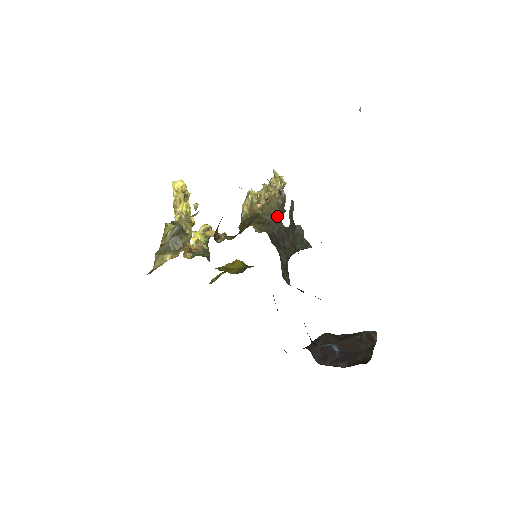
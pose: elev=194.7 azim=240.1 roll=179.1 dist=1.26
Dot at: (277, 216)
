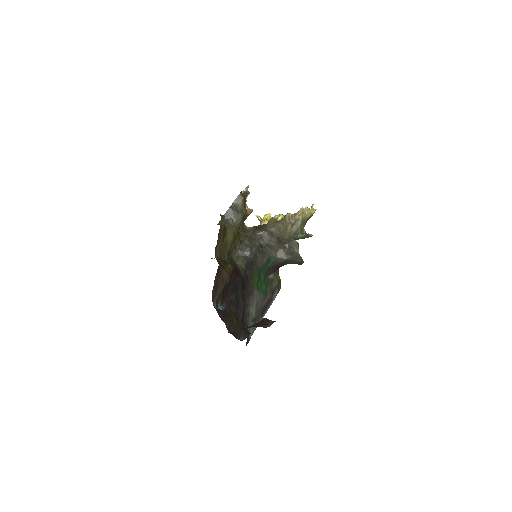
Dot at: (275, 227)
